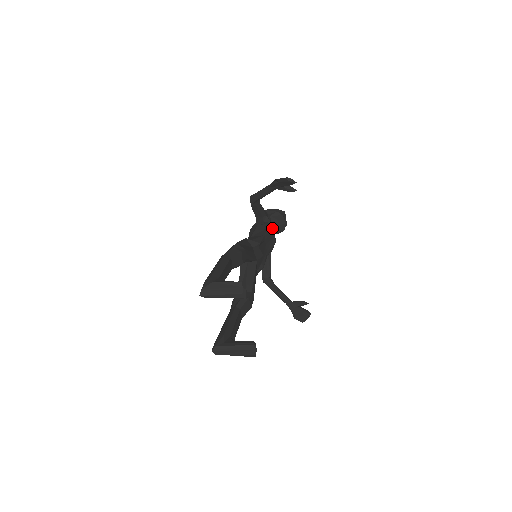
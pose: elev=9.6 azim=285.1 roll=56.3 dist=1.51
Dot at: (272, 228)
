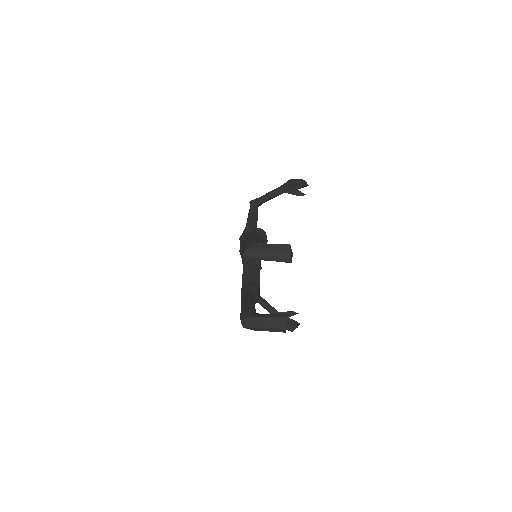
Dot at: (263, 238)
